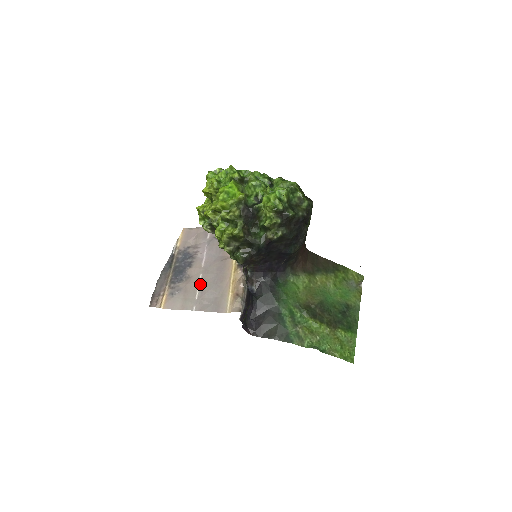
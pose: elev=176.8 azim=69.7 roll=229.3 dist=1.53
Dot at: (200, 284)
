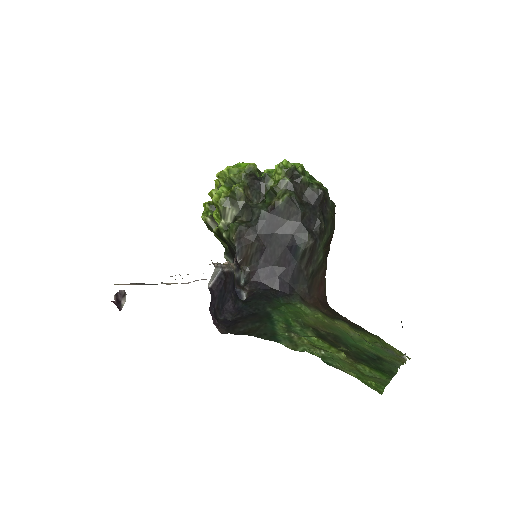
Dot at: occluded
